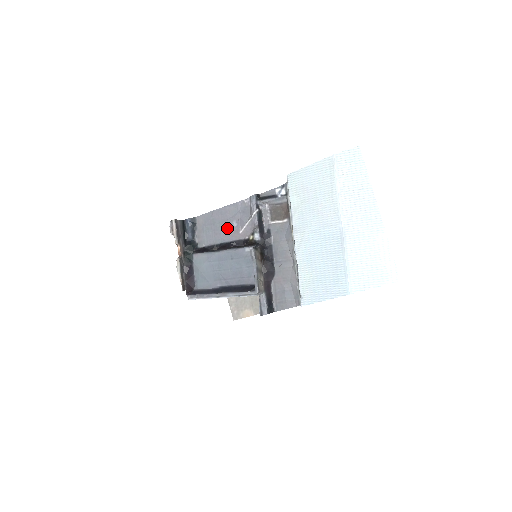
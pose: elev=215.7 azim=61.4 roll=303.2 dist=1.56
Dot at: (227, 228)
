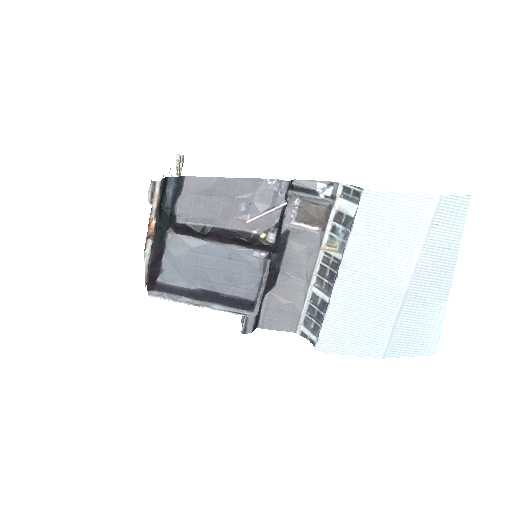
Dot at: (229, 209)
